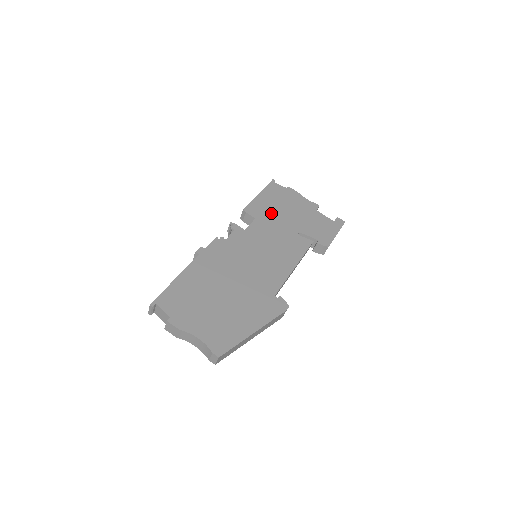
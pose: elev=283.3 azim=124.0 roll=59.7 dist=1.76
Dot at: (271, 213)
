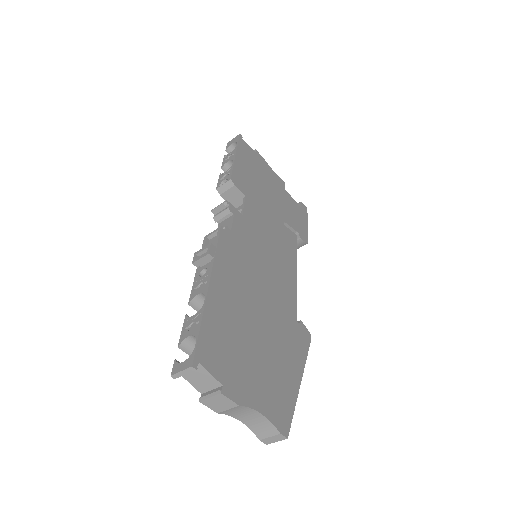
Dot at: (255, 189)
